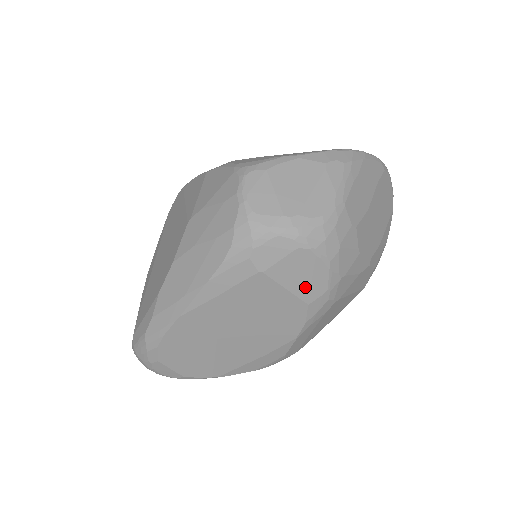
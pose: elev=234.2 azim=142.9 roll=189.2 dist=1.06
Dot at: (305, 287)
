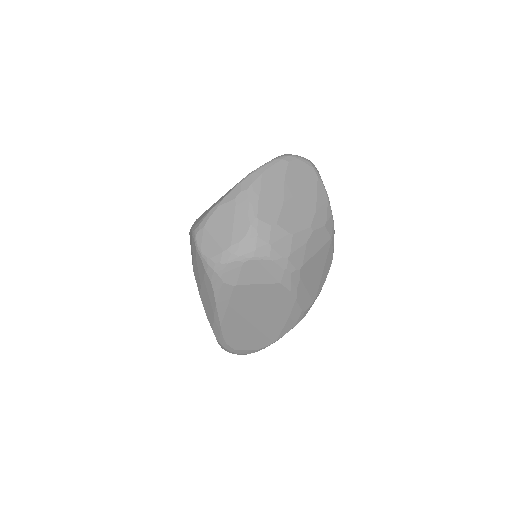
Dot at: (268, 277)
